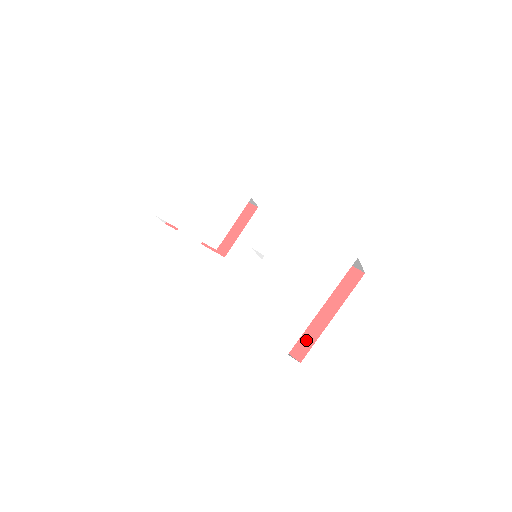
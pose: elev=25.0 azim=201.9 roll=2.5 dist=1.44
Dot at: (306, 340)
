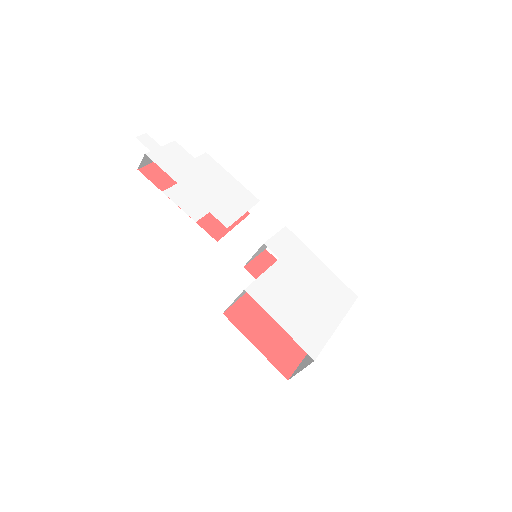
Dot at: (291, 359)
